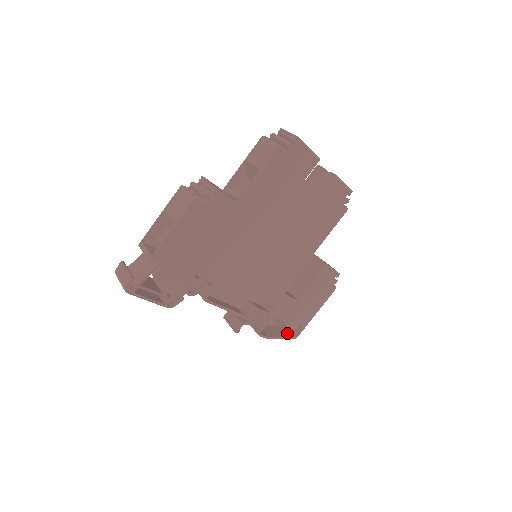
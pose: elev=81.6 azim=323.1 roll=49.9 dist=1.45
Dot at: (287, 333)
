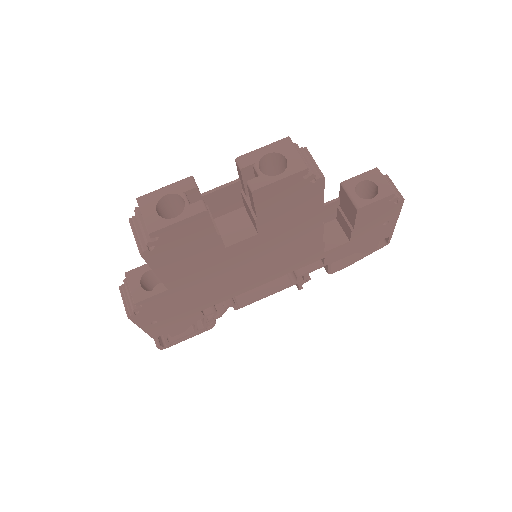
Dot at: (369, 251)
